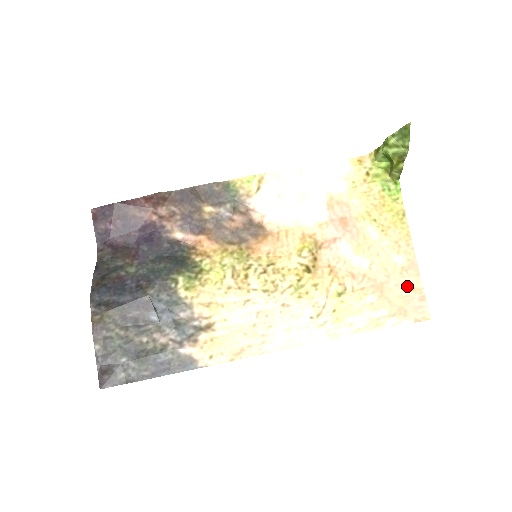
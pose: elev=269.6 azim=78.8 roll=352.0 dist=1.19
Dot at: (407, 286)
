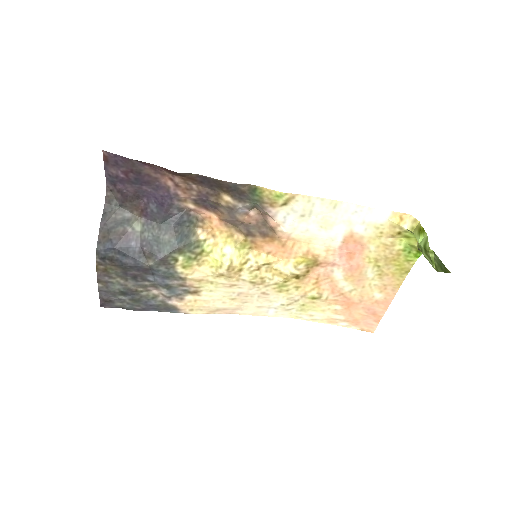
Dot at: (371, 311)
